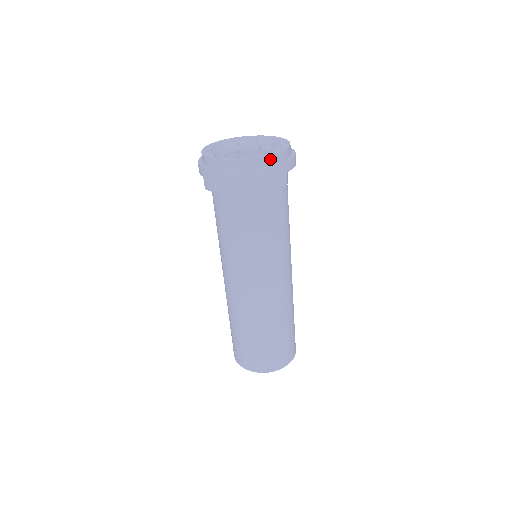
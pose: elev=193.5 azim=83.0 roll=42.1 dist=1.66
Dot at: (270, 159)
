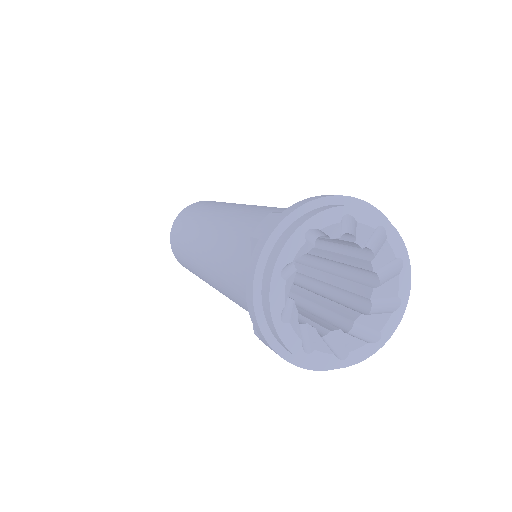
Dot at: (380, 342)
